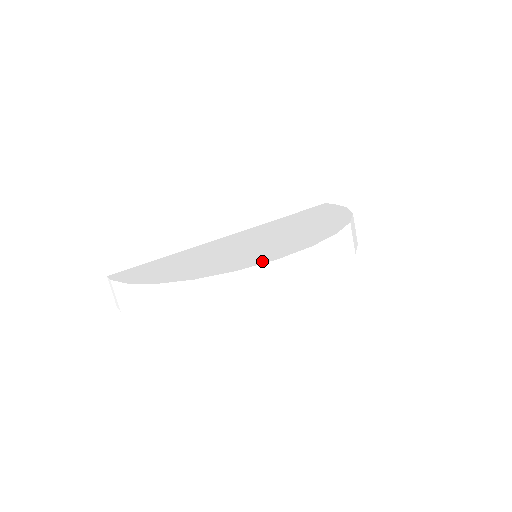
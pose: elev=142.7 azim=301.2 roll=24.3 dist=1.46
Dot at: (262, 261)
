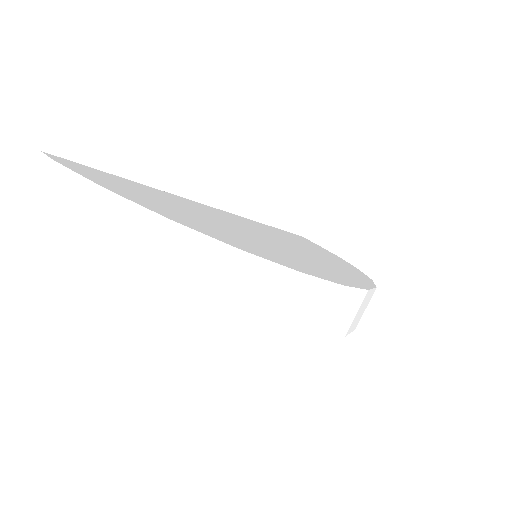
Dot at: (323, 276)
